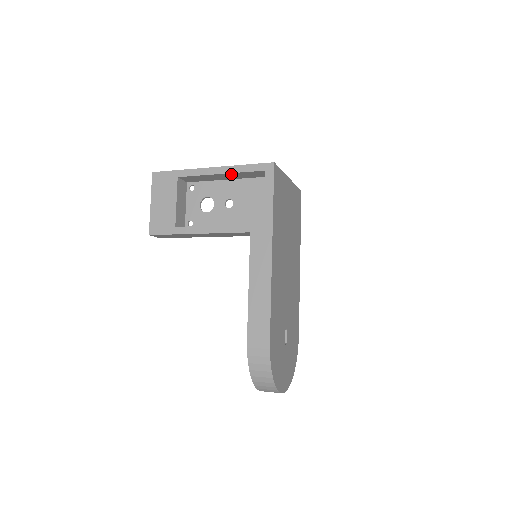
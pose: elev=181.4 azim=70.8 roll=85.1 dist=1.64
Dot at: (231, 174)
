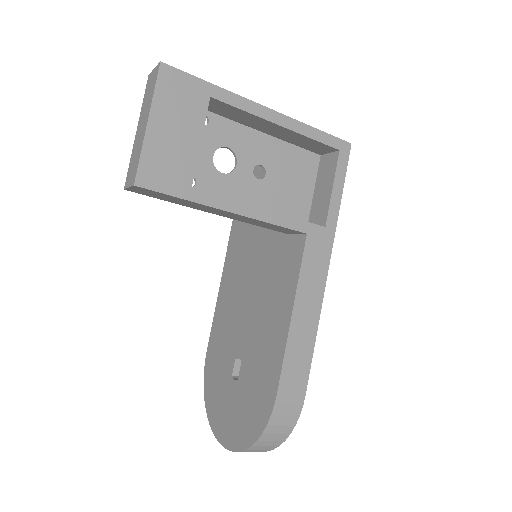
Dot at: (291, 132)
